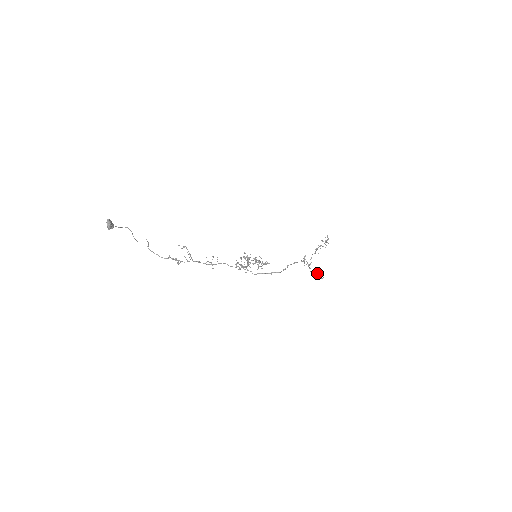
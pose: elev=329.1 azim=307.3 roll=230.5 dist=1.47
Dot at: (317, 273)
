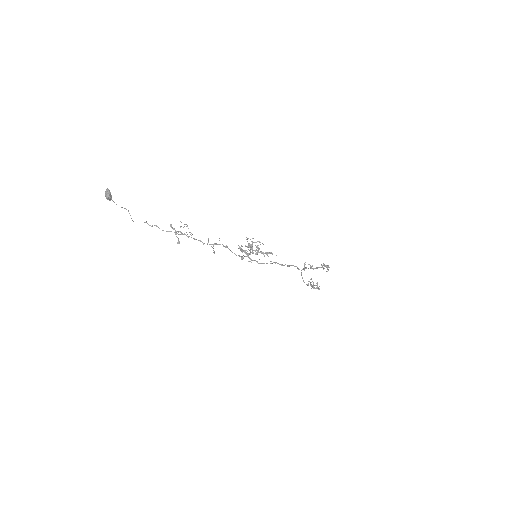
Dot at: (322, 267)
